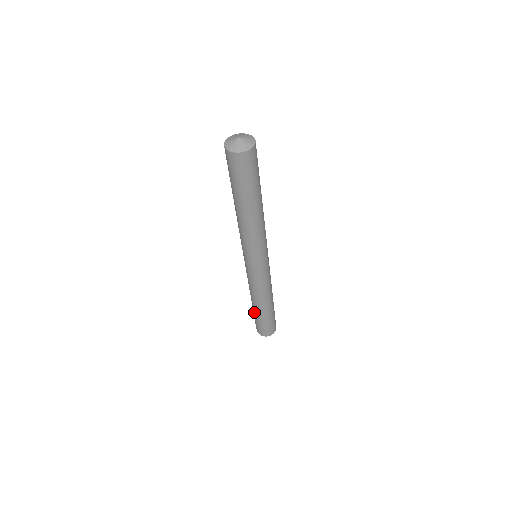
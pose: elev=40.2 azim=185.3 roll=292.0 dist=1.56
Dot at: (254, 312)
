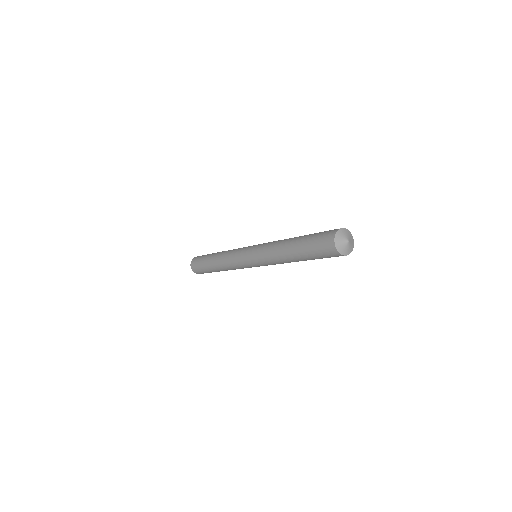
Dot at: (208, 258)
